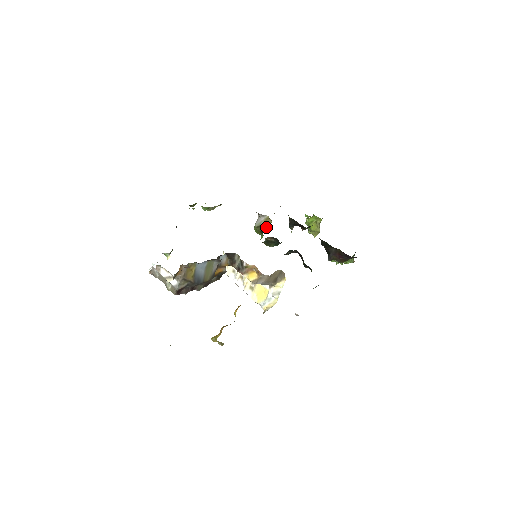
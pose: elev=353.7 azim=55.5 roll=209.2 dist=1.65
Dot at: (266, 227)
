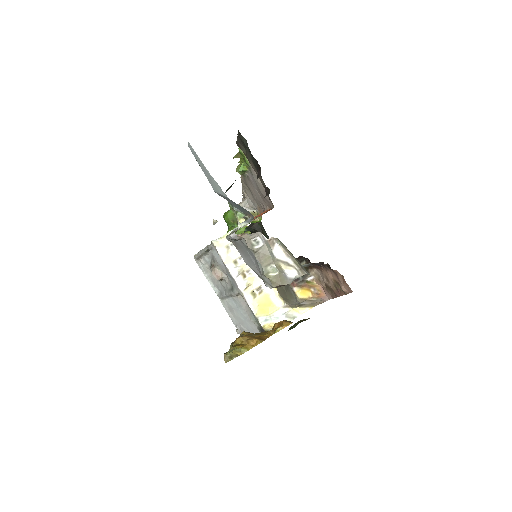
Dot at: occluded
